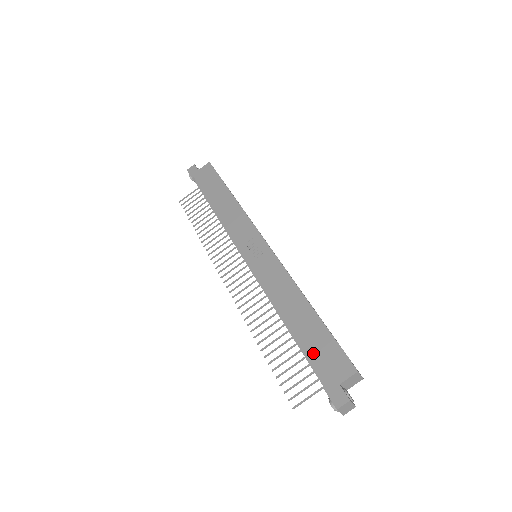
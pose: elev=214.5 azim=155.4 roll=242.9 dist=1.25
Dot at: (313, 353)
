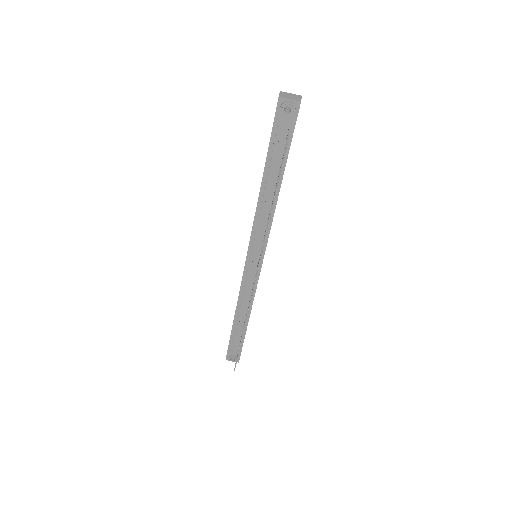
Dot at: (268, 147)
